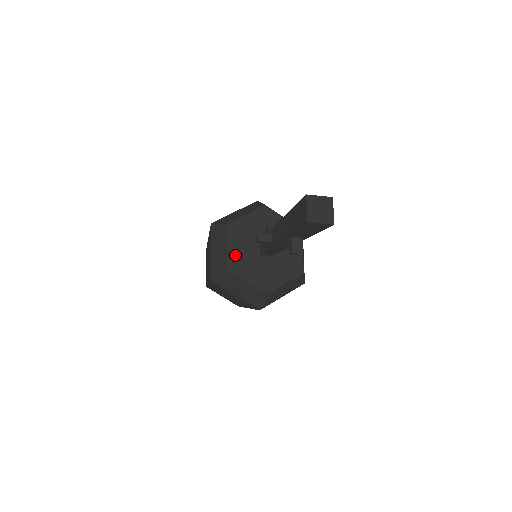
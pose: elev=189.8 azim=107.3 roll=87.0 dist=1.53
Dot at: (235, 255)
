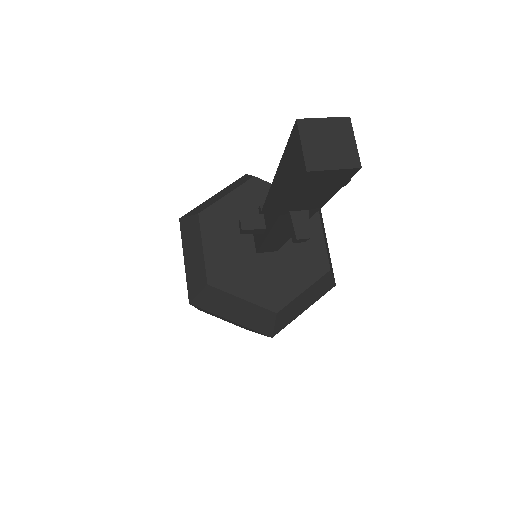
Dot at: (217, 260)
